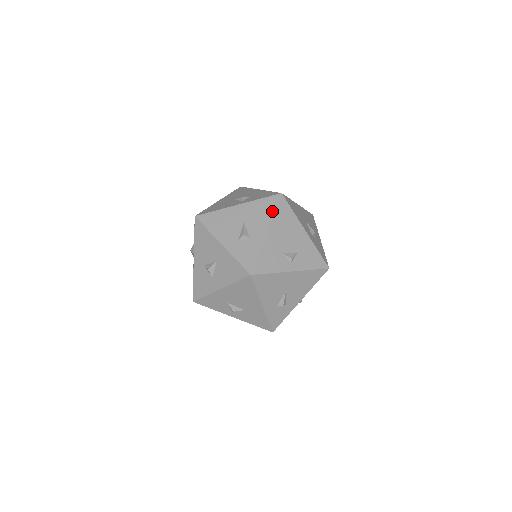
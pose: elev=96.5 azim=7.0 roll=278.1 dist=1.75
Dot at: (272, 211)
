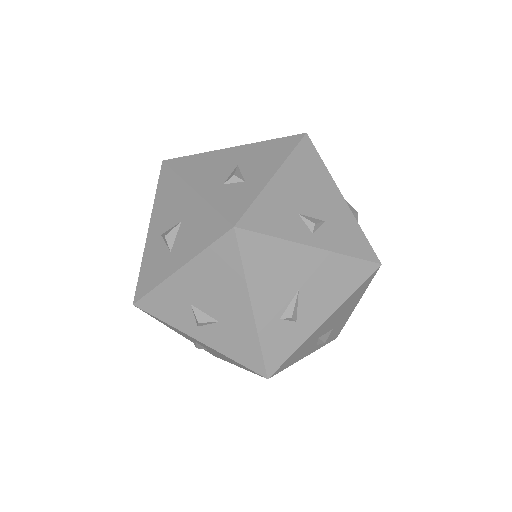
Dot at: (288, 151)
